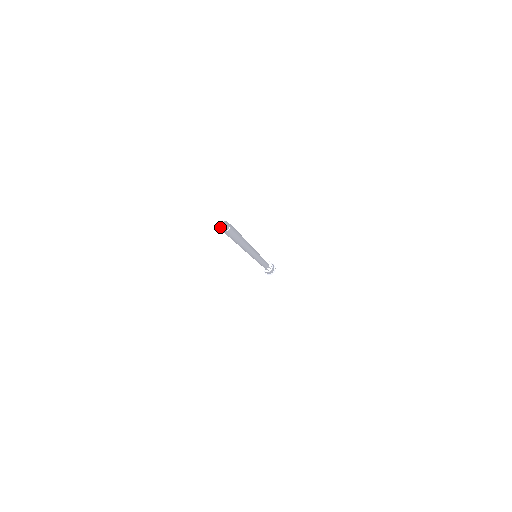
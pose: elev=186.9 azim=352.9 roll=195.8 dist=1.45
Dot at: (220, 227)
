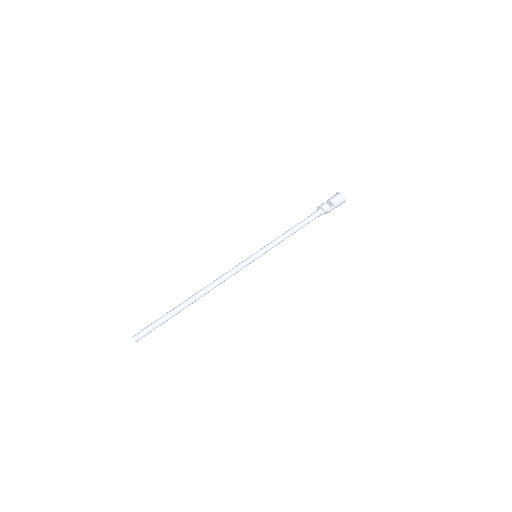
Dot at: (133, 338)
